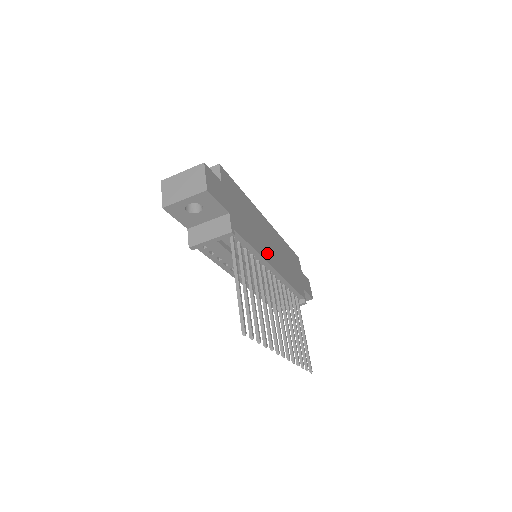
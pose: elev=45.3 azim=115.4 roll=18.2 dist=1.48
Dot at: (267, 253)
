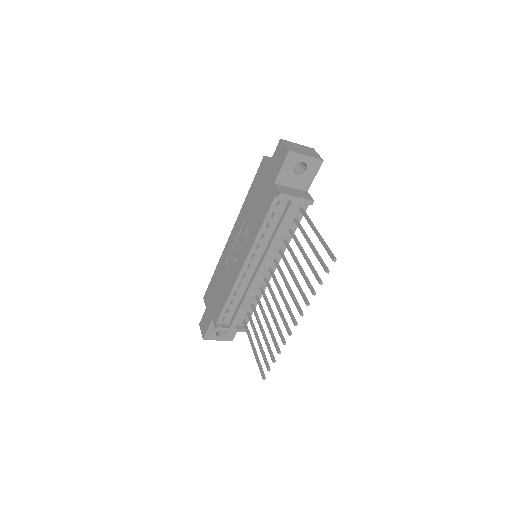
Dot at: occluded
